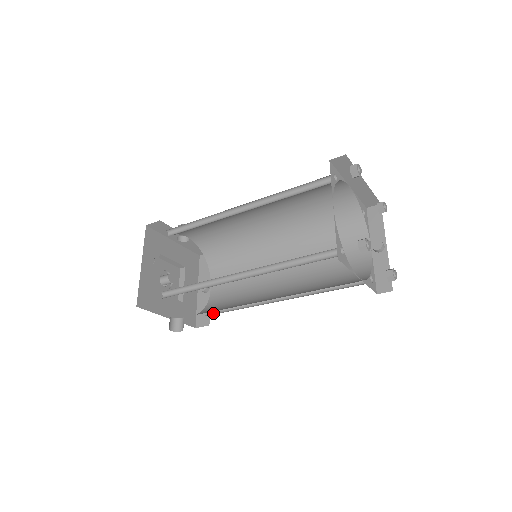
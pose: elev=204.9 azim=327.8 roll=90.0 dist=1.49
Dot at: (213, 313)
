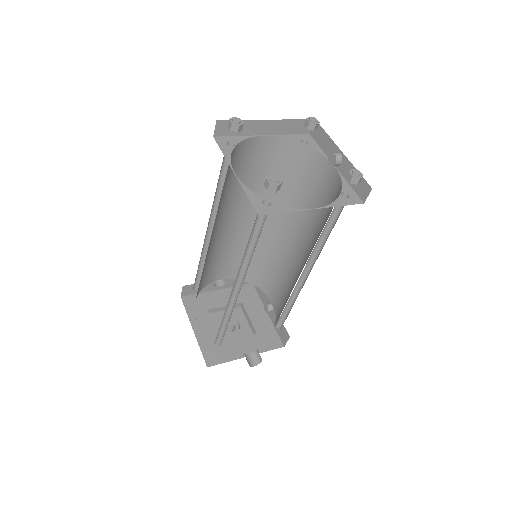
Dot at: (282, 325)
